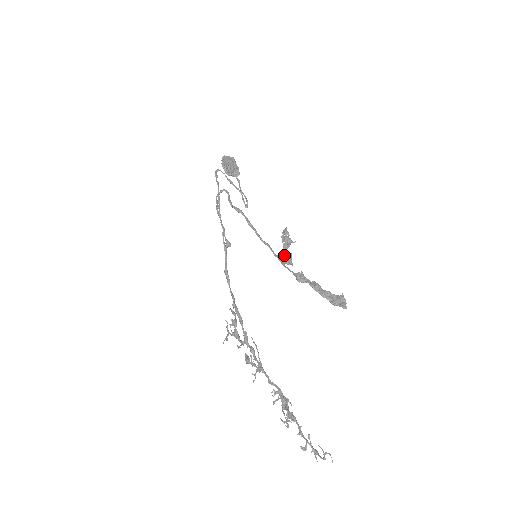
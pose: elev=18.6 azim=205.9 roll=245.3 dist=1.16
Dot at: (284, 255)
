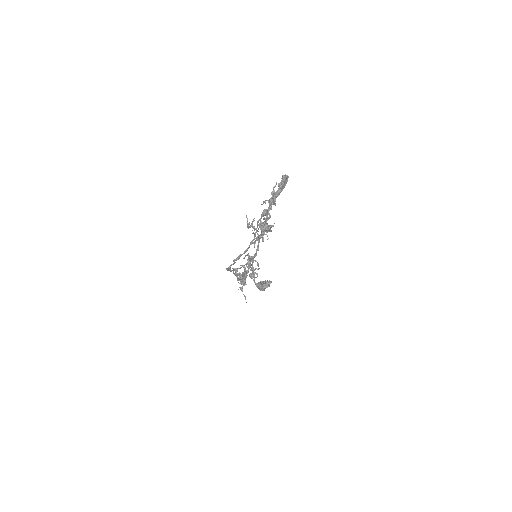
Dot at: (261, 227)
